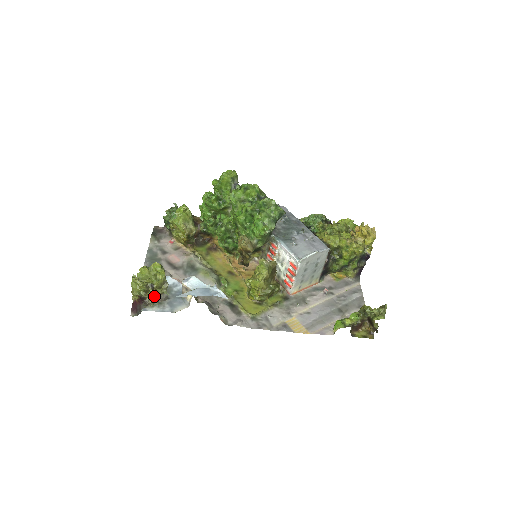
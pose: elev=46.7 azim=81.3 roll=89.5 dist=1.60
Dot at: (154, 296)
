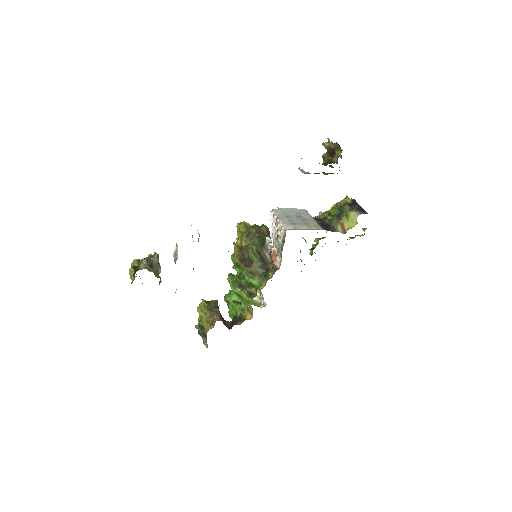
Dot at: (145, 260)
